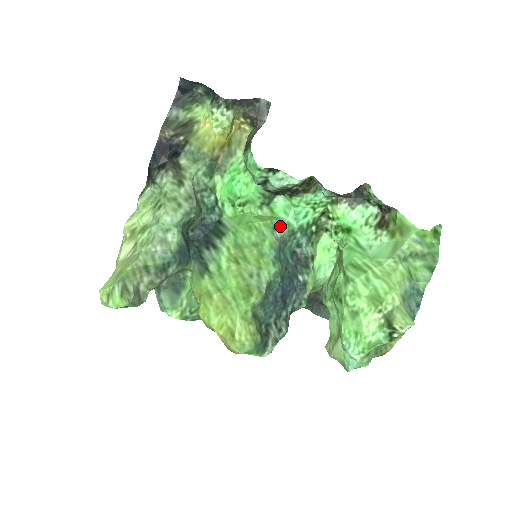
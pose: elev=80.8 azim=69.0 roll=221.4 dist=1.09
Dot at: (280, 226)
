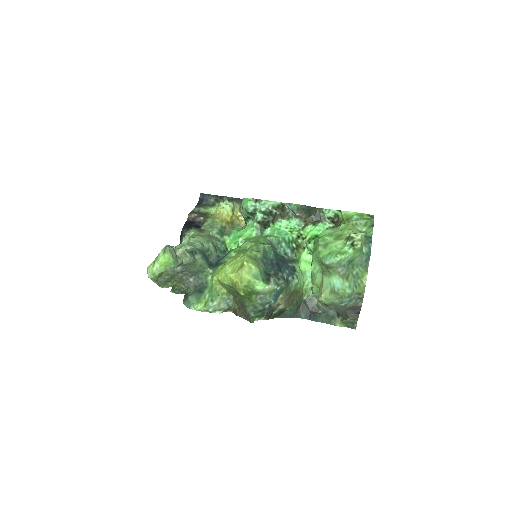
Dot at: (269, 236)
